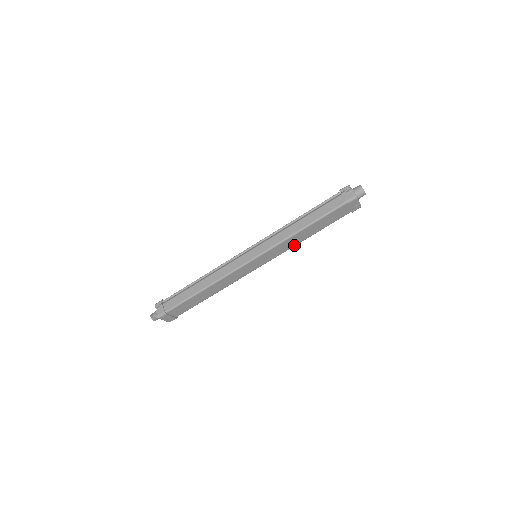
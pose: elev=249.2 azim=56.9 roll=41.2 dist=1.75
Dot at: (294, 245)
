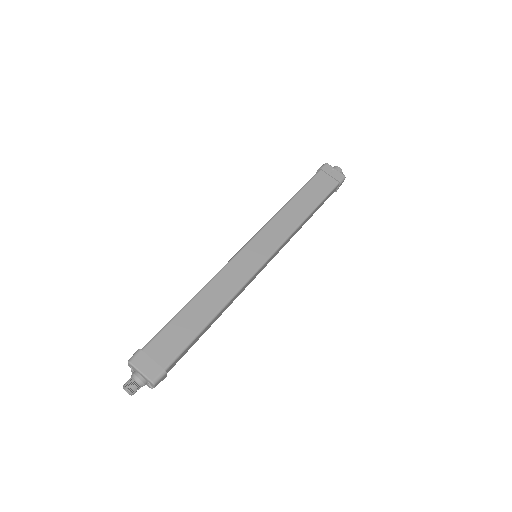
Dot at: (295, 226)
